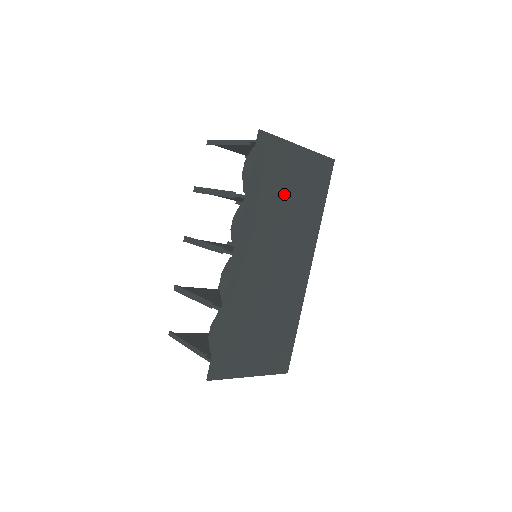
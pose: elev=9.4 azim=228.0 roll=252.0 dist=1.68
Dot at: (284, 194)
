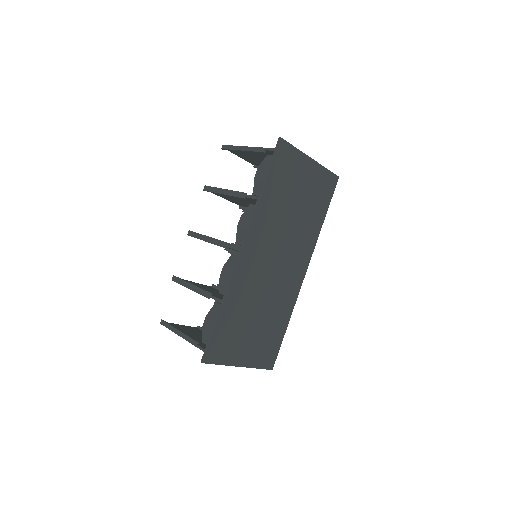
Dot at: (292, 200)
